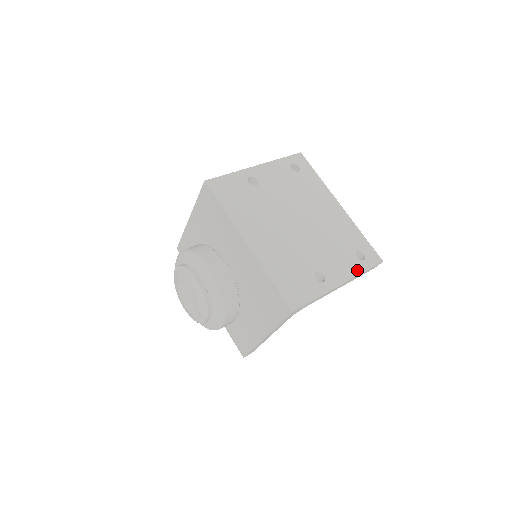
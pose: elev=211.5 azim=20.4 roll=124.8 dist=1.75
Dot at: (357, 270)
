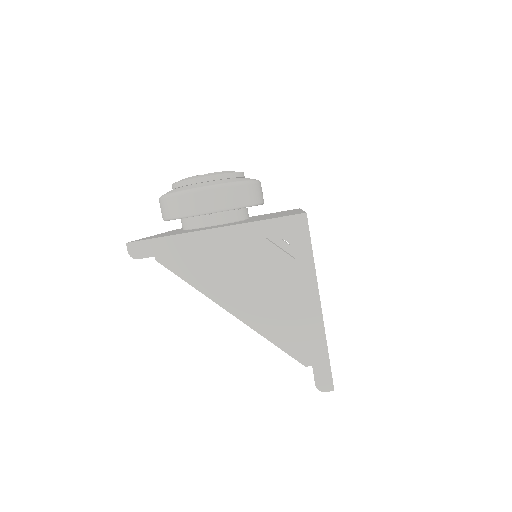
Dot at: occluded
